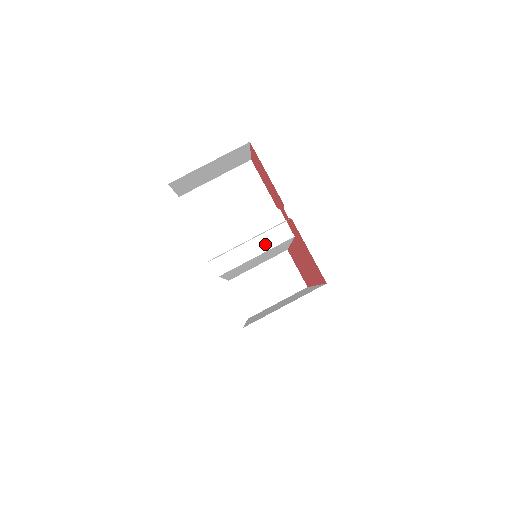
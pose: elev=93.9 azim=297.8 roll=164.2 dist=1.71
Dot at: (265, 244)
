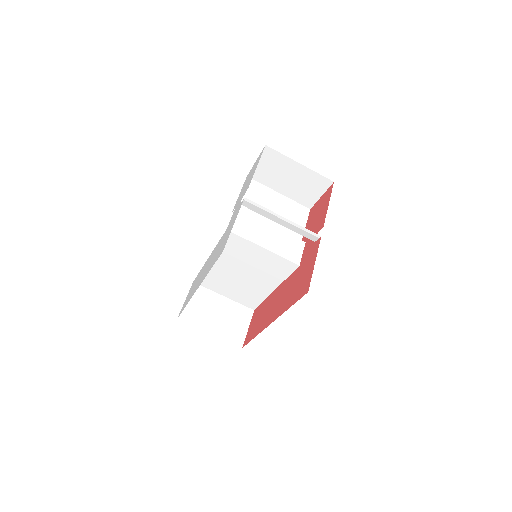
Dot at: (276, 248)
